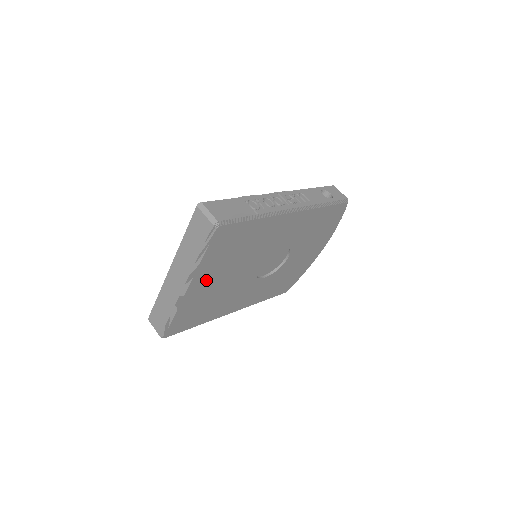
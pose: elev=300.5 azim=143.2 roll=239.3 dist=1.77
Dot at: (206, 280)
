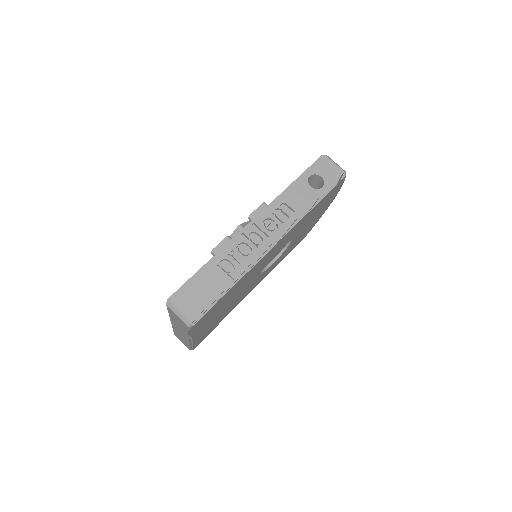
Dot at: (208, 324)
